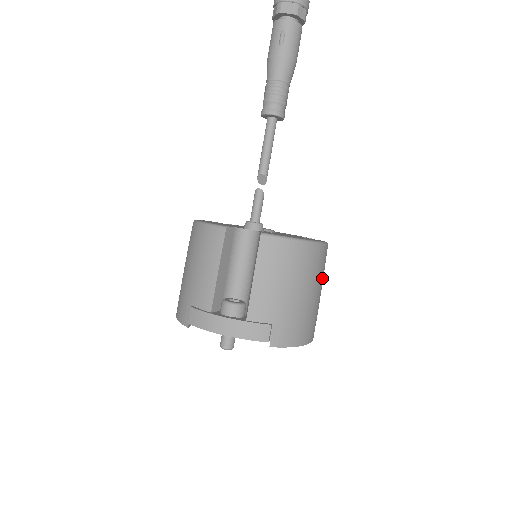
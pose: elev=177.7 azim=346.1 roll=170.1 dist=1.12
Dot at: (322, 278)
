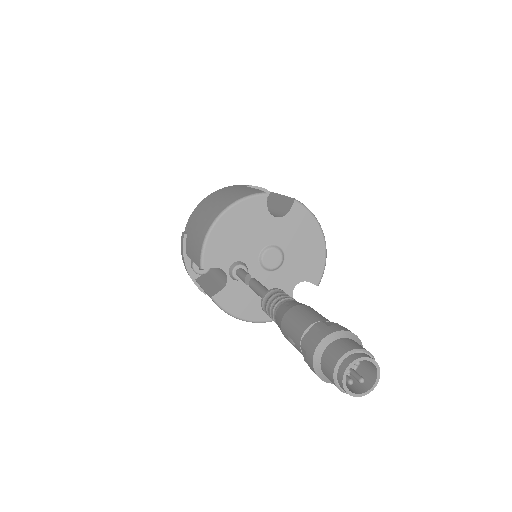
Dot at: occluded
